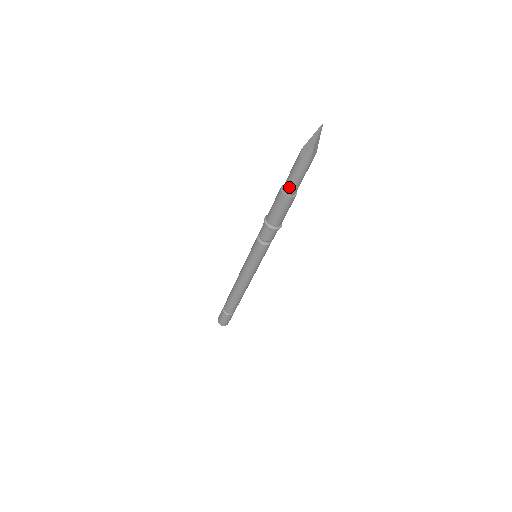
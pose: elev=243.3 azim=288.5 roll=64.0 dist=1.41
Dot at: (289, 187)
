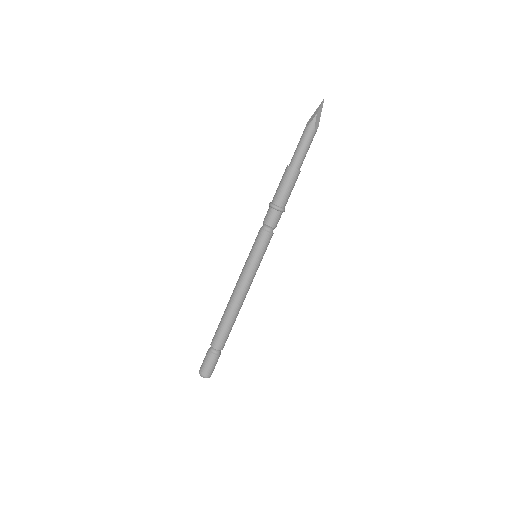
Dot at: (295, 159)
